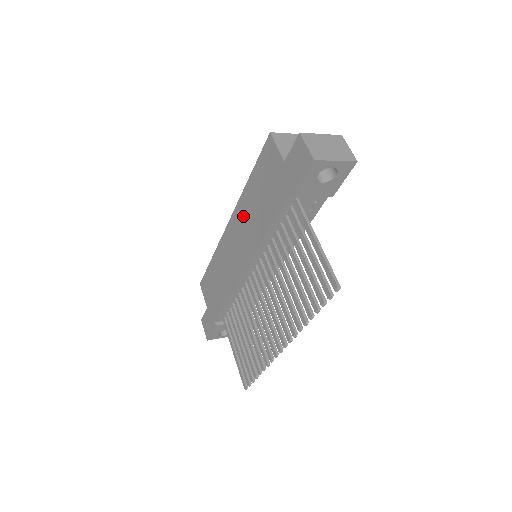
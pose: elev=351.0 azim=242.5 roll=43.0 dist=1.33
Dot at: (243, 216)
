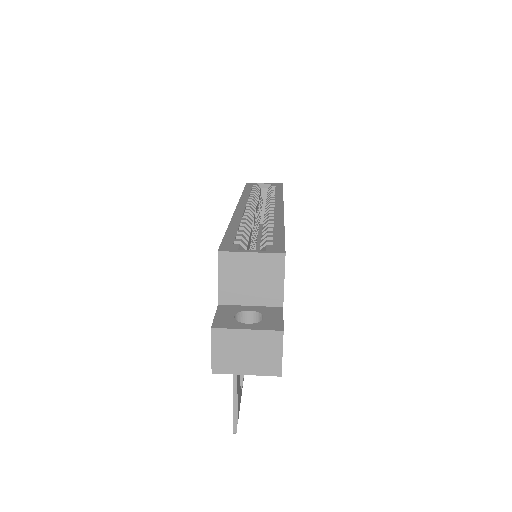
Dot at: occluded
